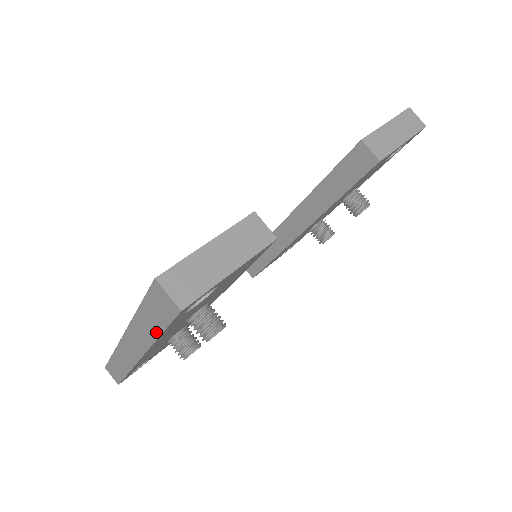
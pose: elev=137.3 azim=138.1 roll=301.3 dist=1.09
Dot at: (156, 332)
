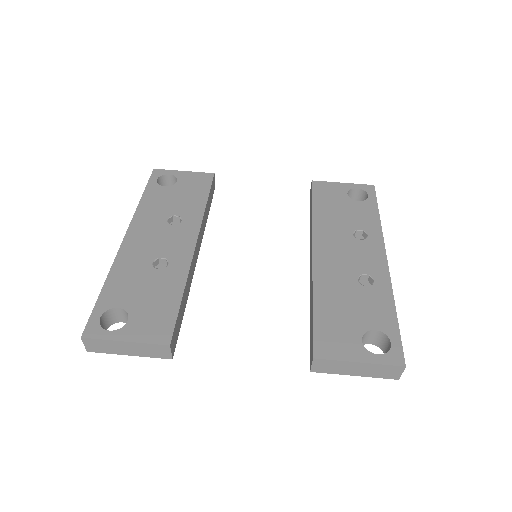
Dot at: occluded
